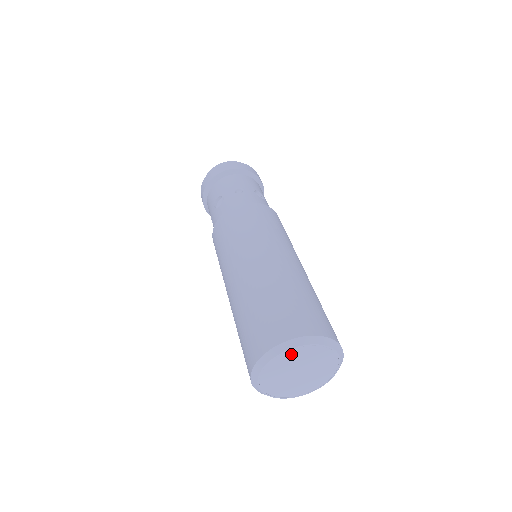
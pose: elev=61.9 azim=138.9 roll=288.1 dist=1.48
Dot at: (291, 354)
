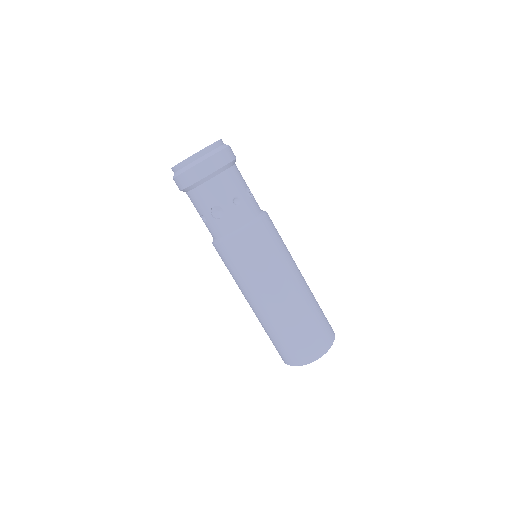
Dot at: occluded
